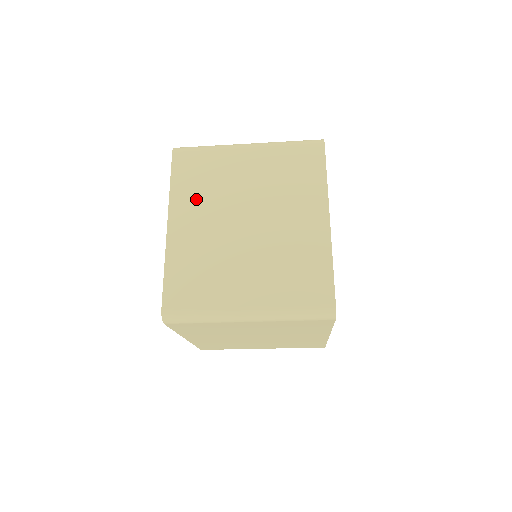
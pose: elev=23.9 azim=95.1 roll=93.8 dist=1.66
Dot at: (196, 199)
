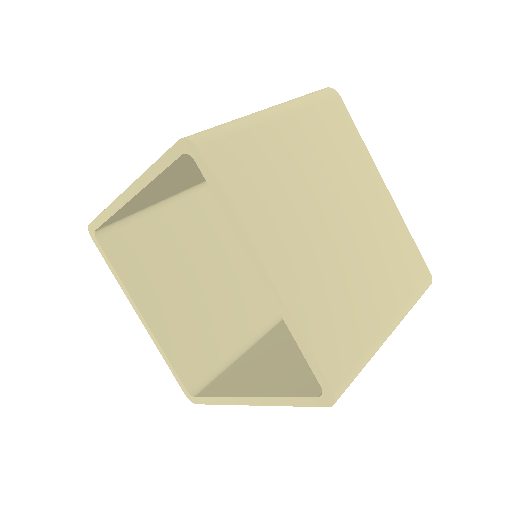
Dot at: (274, 216)
